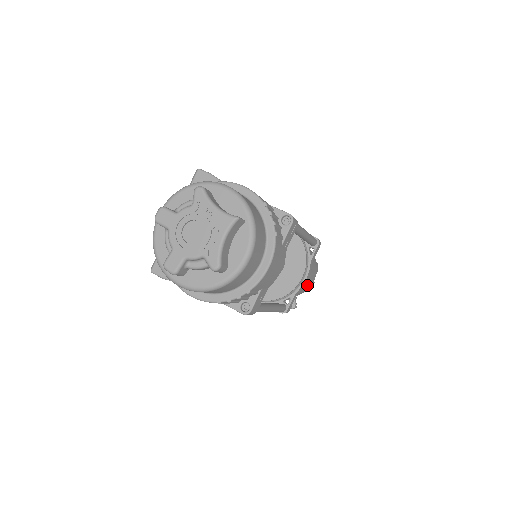
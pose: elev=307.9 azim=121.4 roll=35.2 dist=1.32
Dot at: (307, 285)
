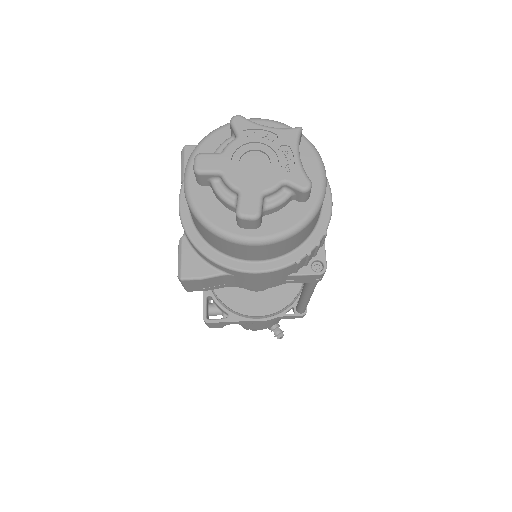
Dot at: occluded
